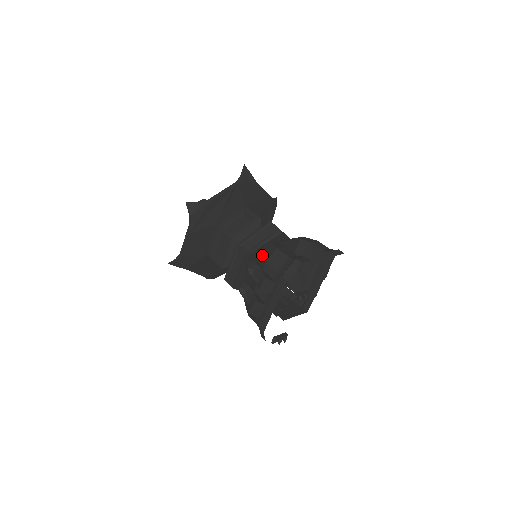
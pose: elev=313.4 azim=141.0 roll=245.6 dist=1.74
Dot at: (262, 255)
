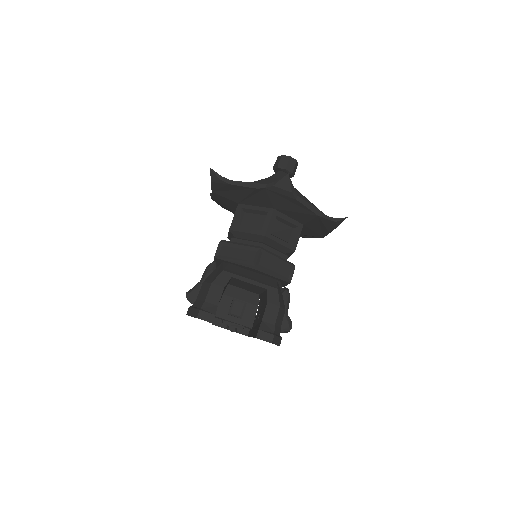
Dot at: (214, 272)
